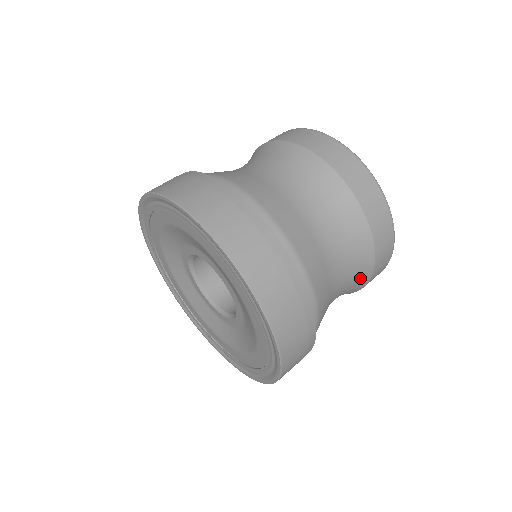
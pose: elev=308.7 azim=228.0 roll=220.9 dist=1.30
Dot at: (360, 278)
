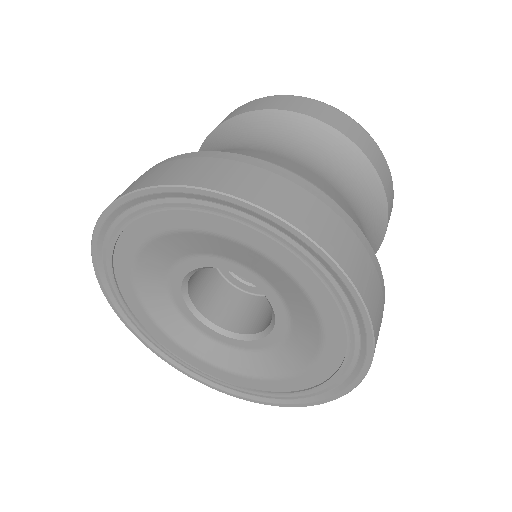
Dot at: (376, 240)
